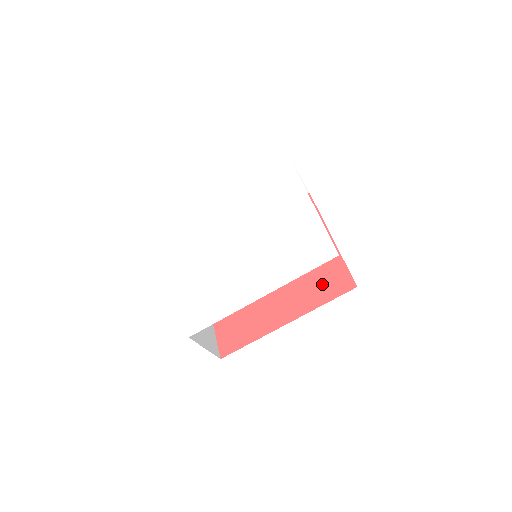
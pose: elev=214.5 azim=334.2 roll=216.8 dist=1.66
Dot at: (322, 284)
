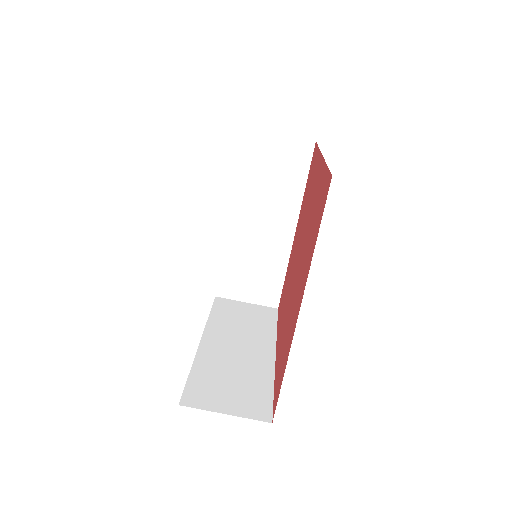
Dot at: (315, 220)
